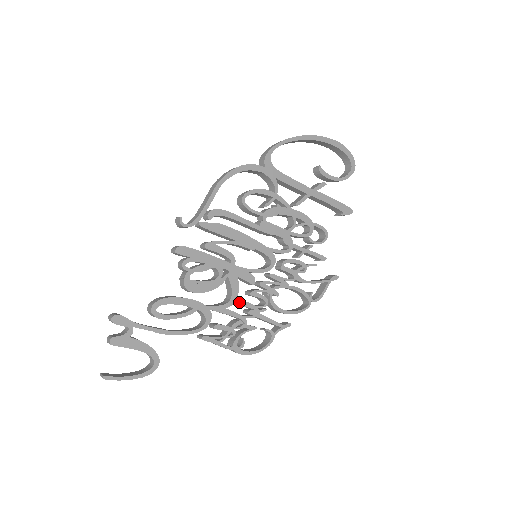
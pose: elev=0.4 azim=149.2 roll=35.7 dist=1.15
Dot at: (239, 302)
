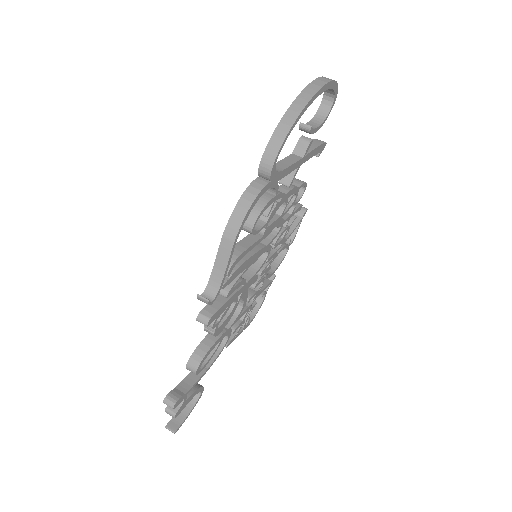
Dot at: (246, 300)
